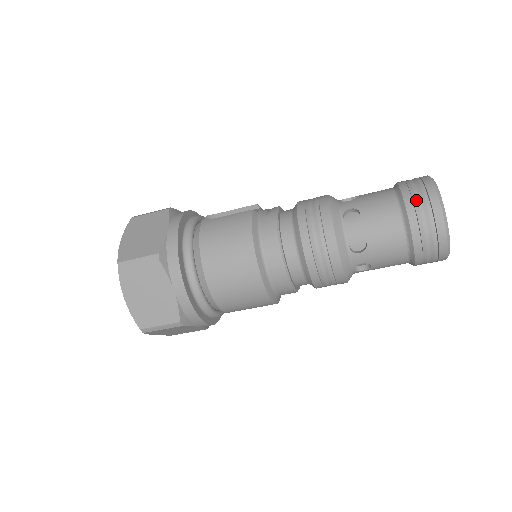
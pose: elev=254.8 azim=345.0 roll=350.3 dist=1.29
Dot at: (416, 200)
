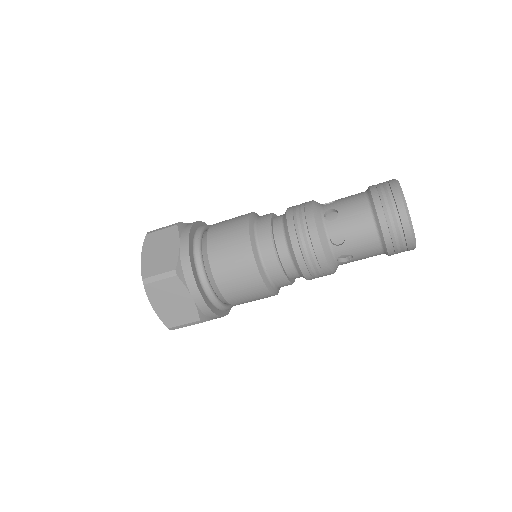
Dot at: (378, 184)
